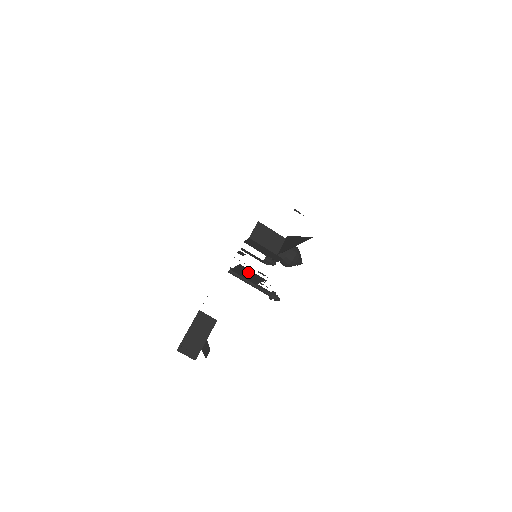
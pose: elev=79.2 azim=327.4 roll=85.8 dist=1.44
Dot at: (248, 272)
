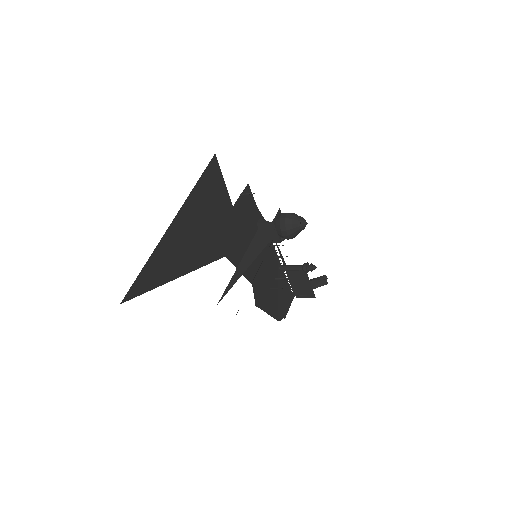
Dot at: occluded
